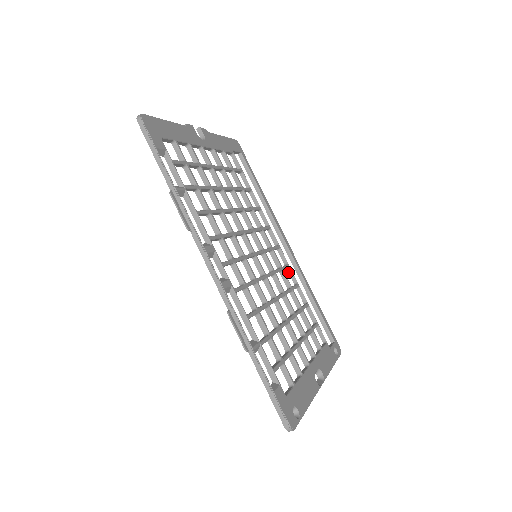
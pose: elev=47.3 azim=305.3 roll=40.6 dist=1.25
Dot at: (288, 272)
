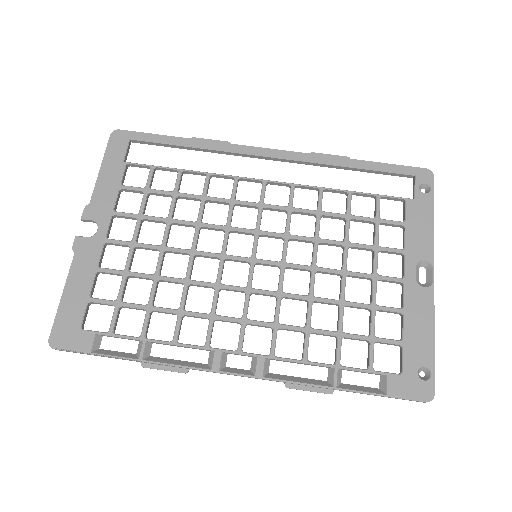
Dot at: occluded
